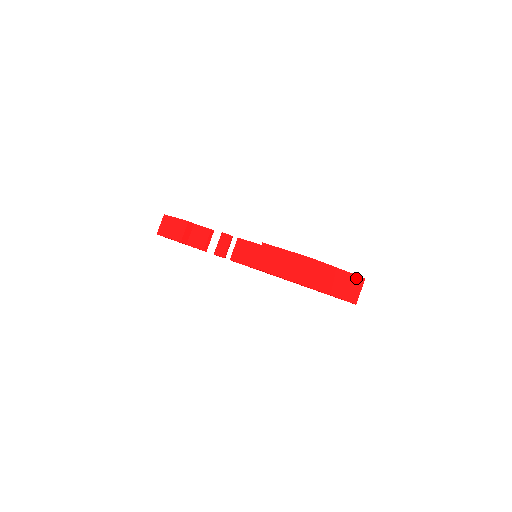
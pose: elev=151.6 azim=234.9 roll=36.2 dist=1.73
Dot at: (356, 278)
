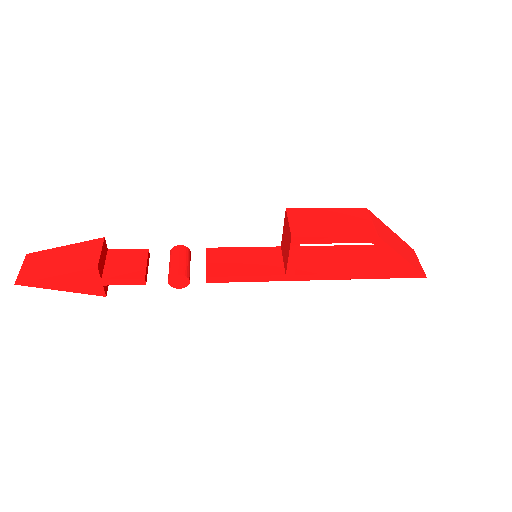
Dot at: (409, 247)
